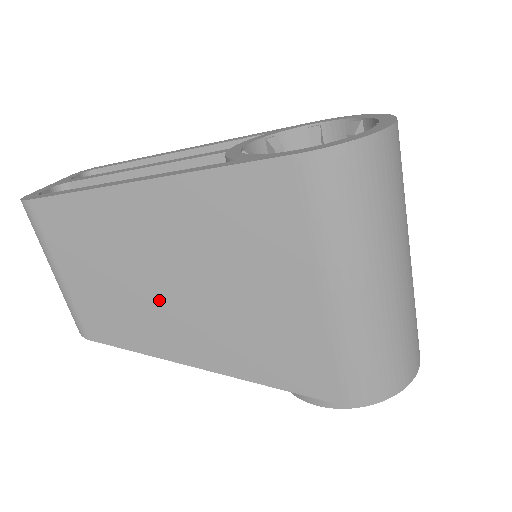
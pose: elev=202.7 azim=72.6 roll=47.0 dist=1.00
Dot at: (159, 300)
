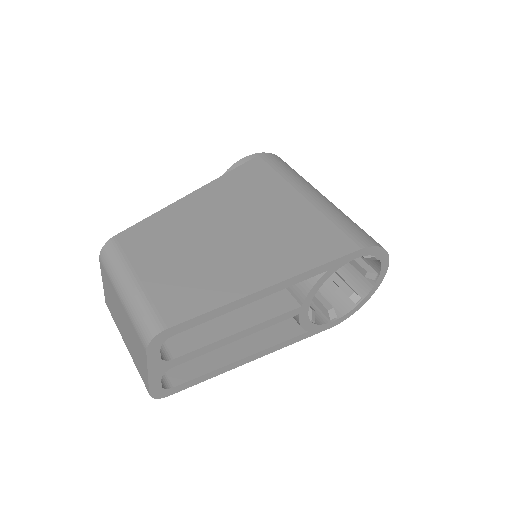
Dot at: occluded
